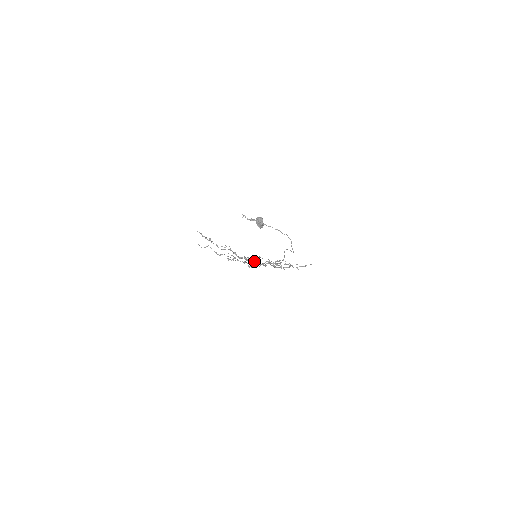
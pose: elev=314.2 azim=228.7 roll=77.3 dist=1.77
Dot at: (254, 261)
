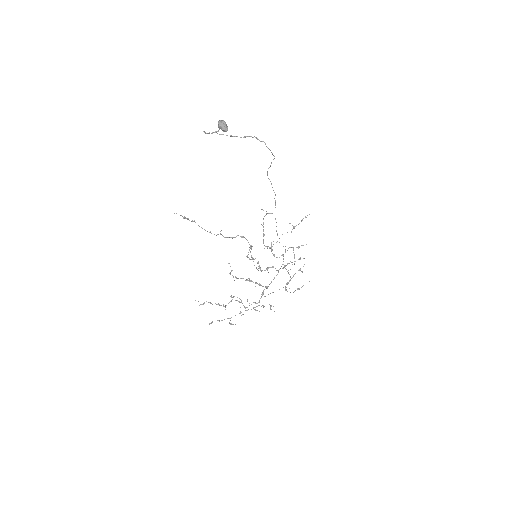
Dot at: (257, 262)
